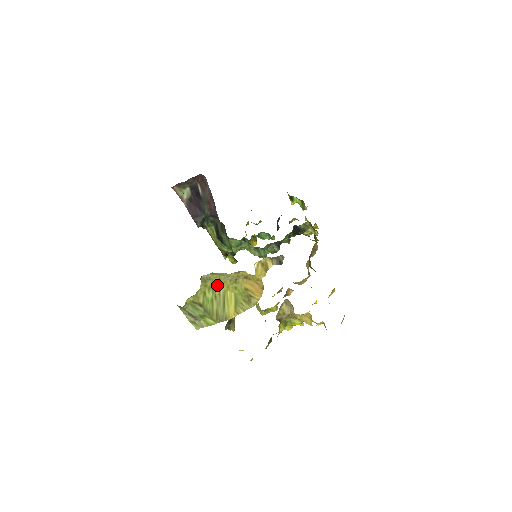
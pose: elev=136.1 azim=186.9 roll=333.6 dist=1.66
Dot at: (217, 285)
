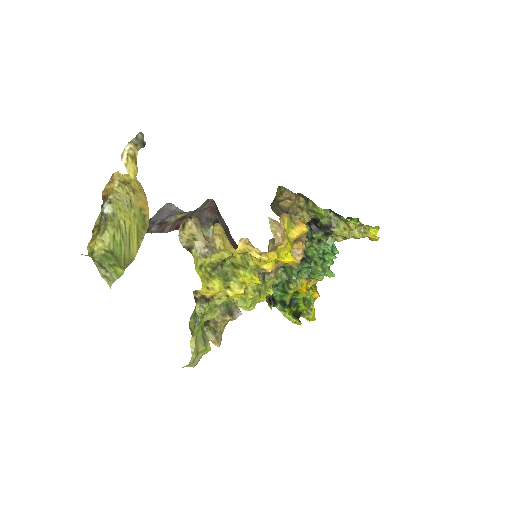
Dot at: (123, 221)
